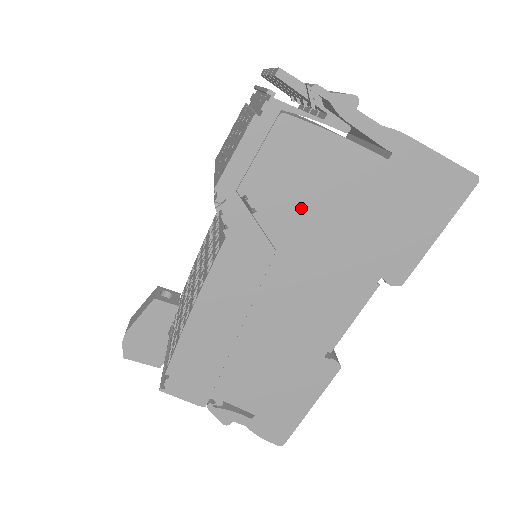
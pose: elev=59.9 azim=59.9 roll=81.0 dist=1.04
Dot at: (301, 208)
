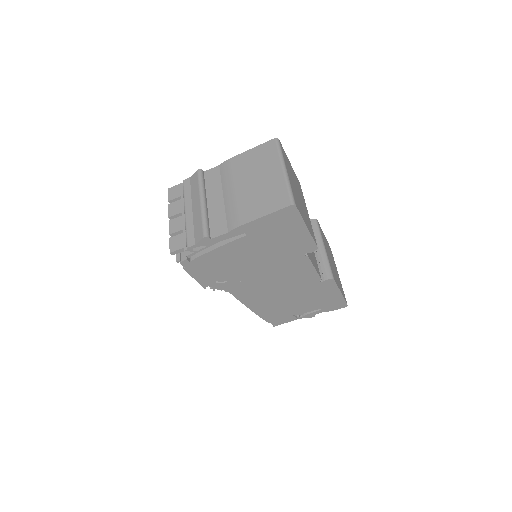
Dot at: (239, 268)
